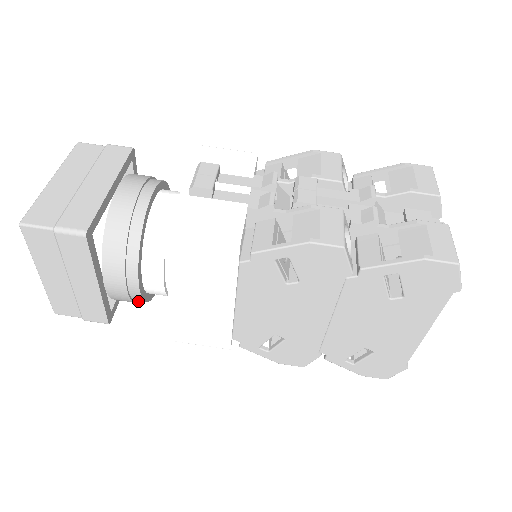
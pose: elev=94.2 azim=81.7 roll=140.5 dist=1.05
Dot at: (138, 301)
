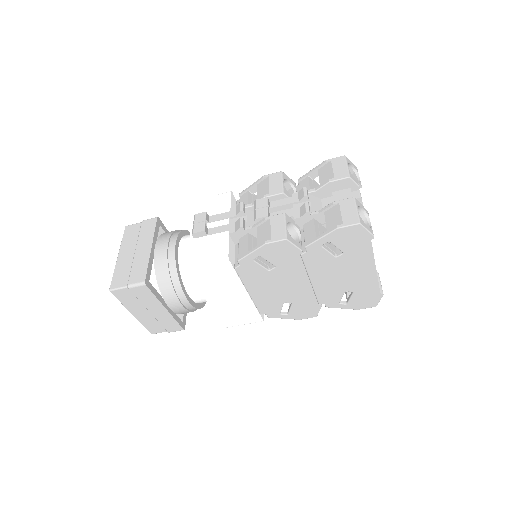
Dot at: occluded
